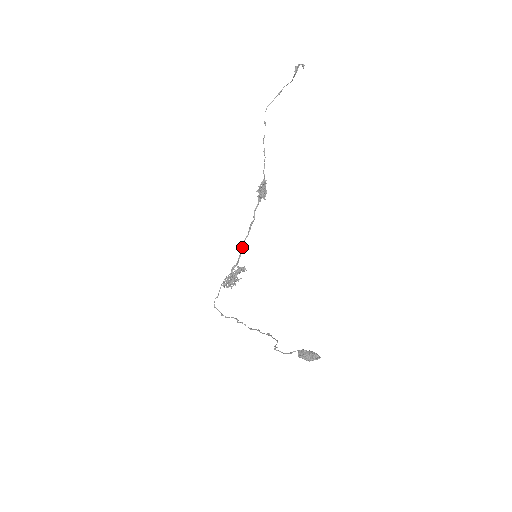
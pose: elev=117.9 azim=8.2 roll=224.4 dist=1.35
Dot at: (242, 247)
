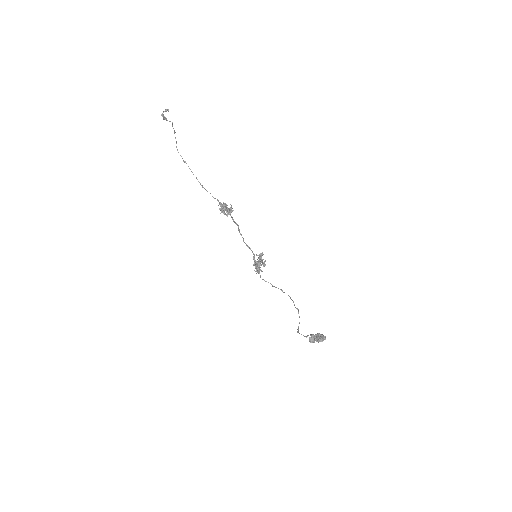
Dot at: (247, 246)
